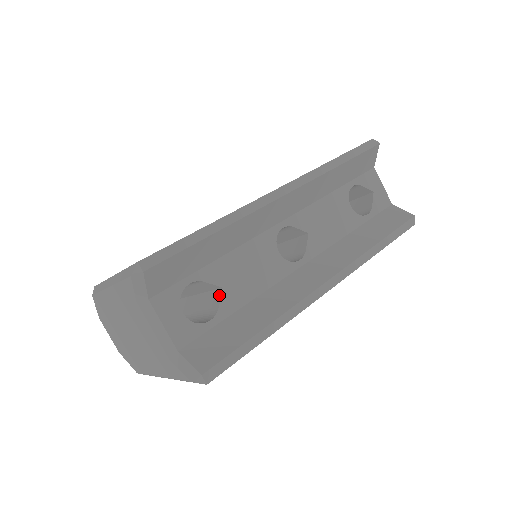
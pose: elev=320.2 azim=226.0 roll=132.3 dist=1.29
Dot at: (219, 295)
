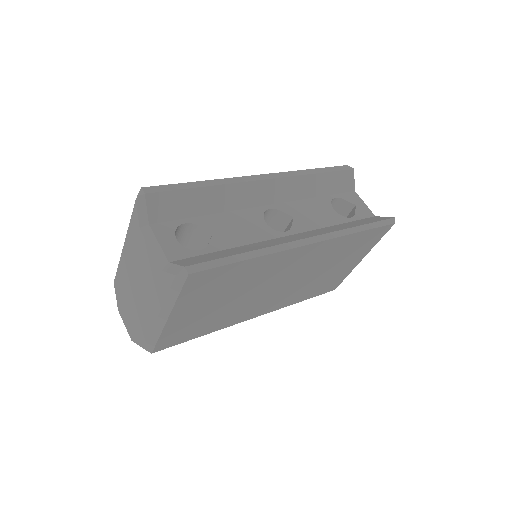
Dot at: occluded
